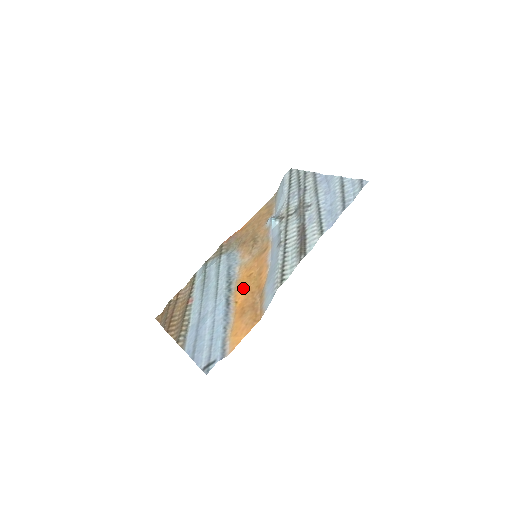
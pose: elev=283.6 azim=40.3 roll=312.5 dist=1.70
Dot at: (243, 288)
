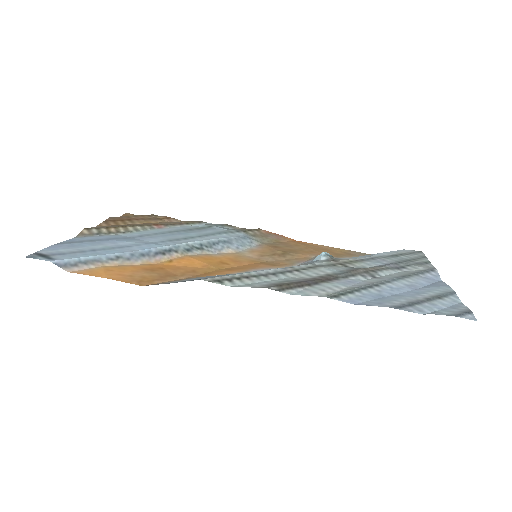
Dot at: (198, 261)
